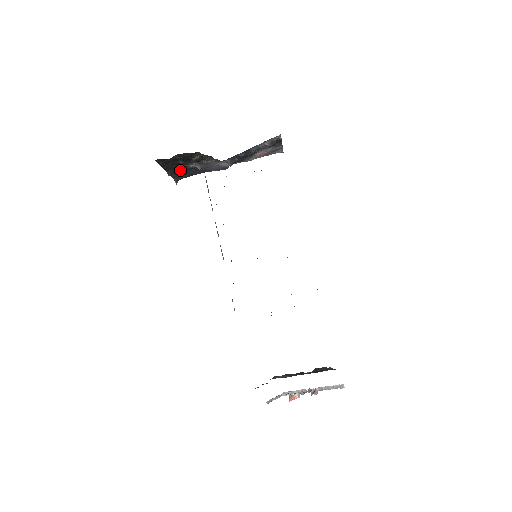
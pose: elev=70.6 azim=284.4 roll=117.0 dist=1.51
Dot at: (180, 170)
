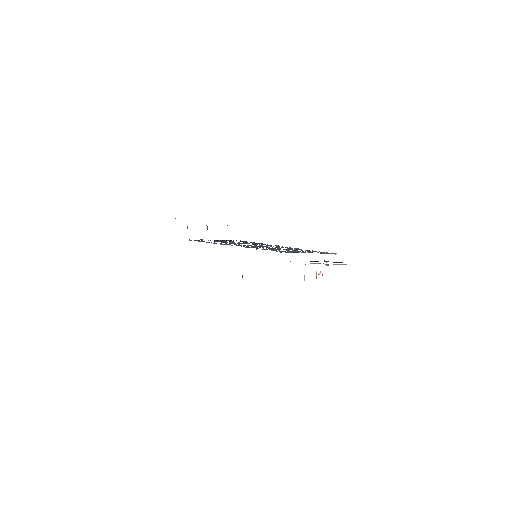
Dot at: occluded
